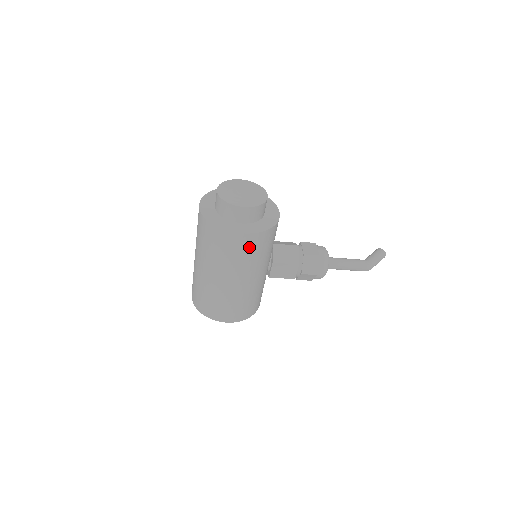
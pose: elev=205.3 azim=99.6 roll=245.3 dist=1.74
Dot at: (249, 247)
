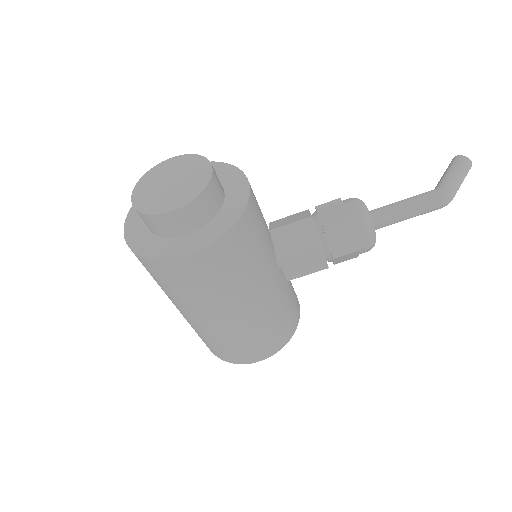
Dot at: (216, 267)
